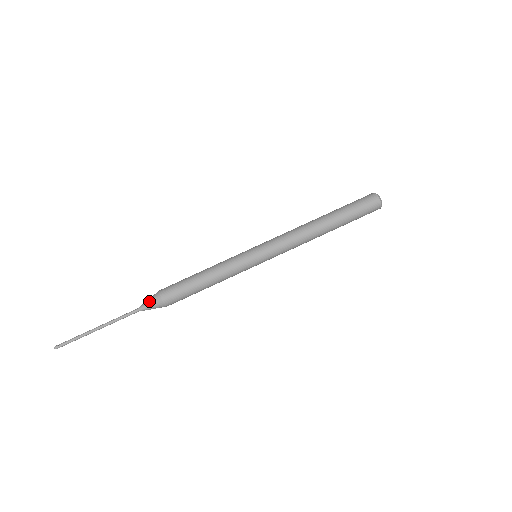
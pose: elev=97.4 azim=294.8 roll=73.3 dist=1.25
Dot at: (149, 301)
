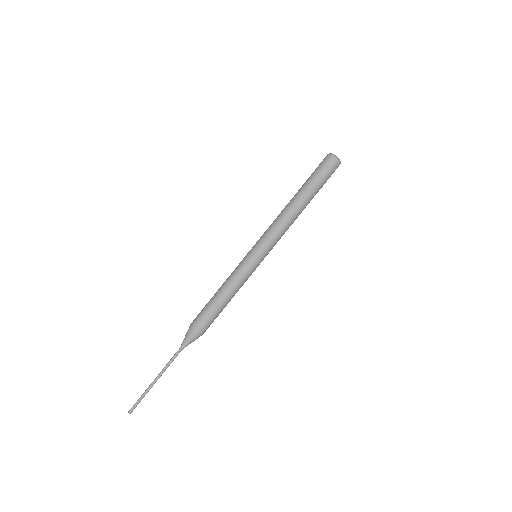
Dot at: (190, 340)
